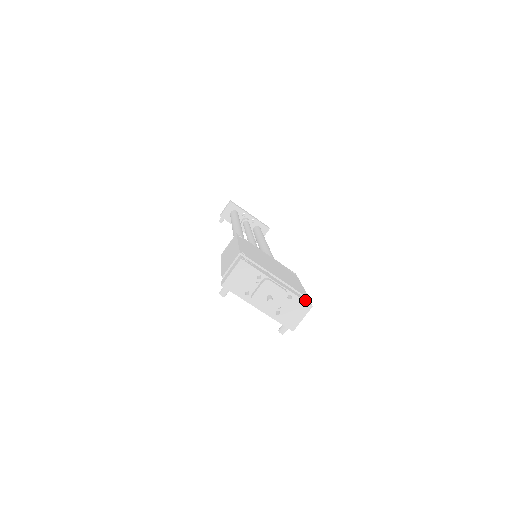
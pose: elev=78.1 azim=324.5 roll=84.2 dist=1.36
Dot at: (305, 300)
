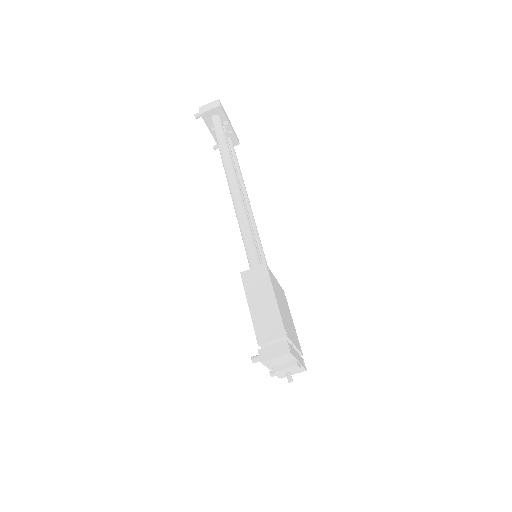
Dot at: (304, 365)
